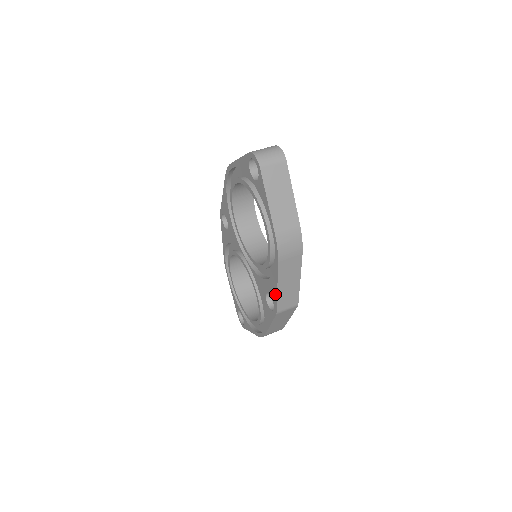
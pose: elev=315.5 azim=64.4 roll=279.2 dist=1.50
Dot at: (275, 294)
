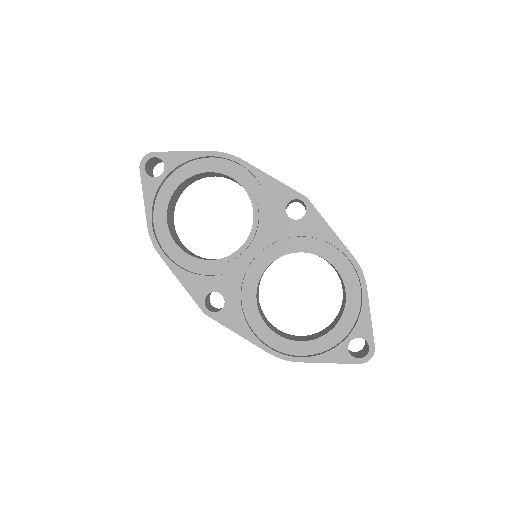
Dot at: (281, 186)
